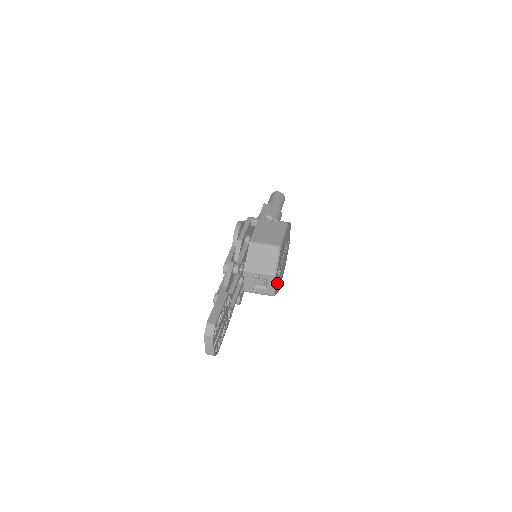
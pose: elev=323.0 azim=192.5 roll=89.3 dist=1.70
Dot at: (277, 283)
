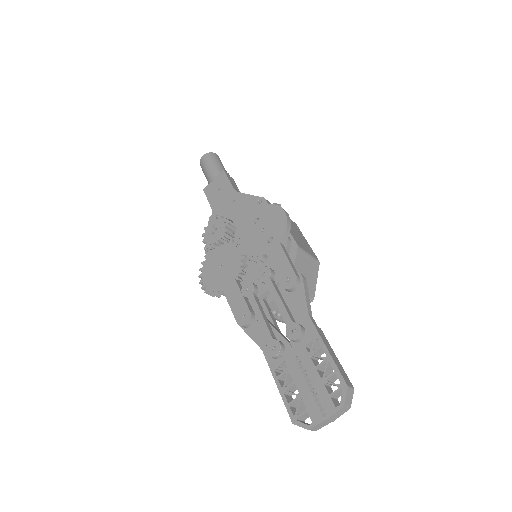
Dot at: occluded
